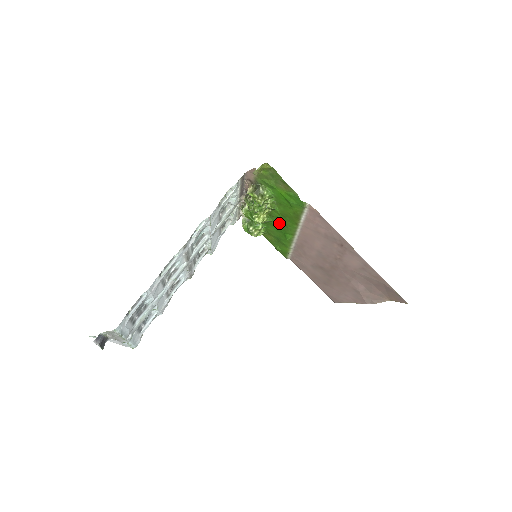
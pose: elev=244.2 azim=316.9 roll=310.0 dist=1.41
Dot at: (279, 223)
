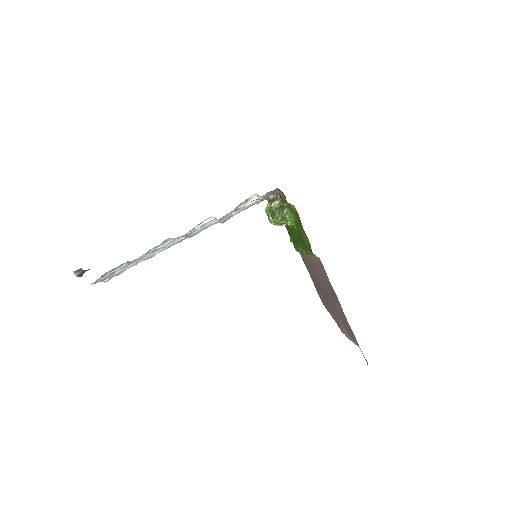
Dot at: (296, 234)
